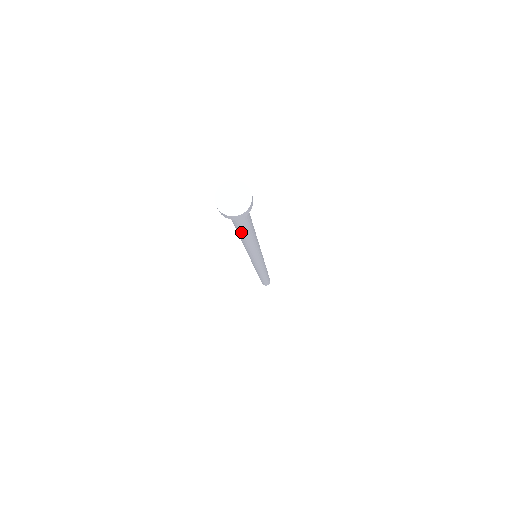
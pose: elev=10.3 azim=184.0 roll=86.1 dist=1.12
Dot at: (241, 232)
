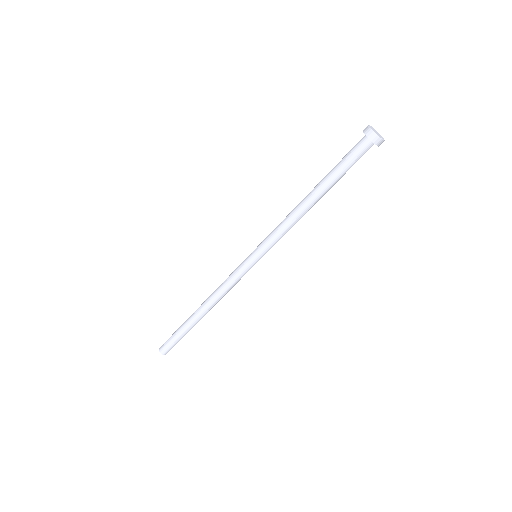
Dot at: (335, 180)
